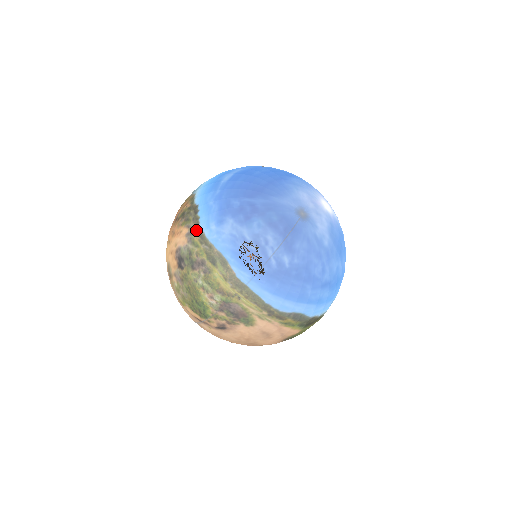
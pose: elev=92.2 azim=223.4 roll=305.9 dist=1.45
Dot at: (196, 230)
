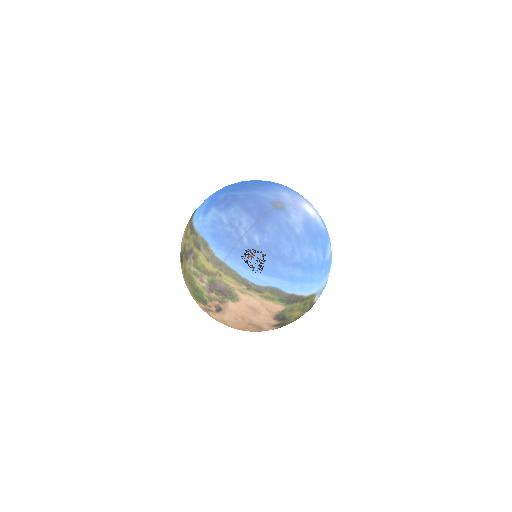
Dot at: (189, 225)
